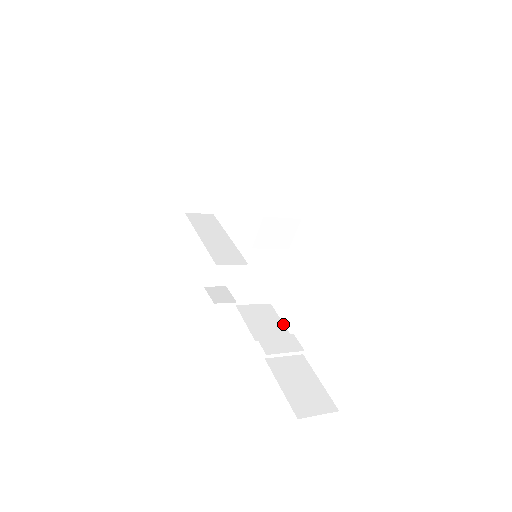
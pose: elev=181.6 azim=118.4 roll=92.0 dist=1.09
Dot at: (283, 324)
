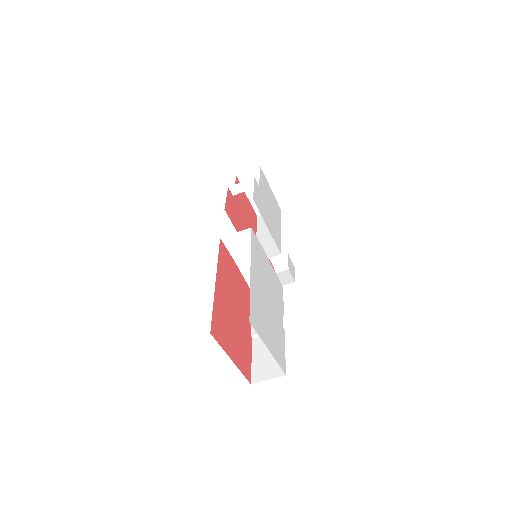
Dot at: (283, 305)
